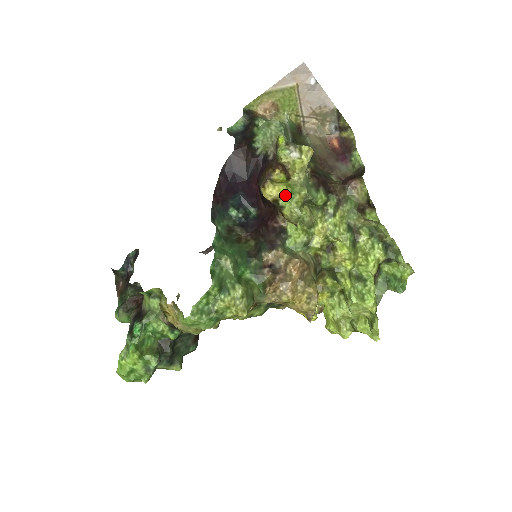
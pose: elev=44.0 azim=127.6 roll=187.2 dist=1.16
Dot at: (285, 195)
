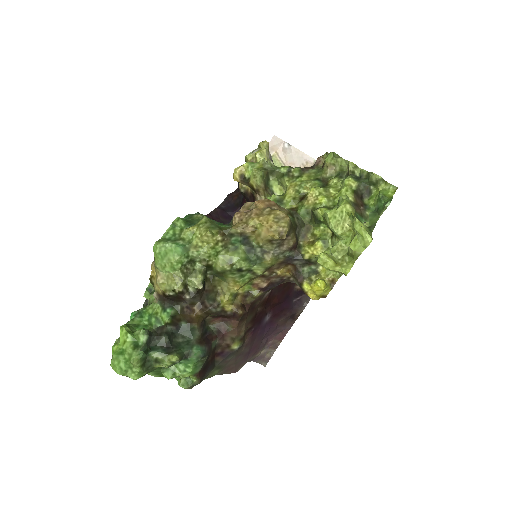
Dot at: (246, 165)
